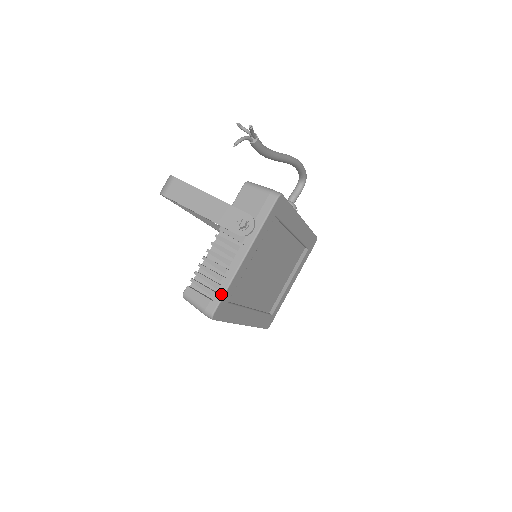
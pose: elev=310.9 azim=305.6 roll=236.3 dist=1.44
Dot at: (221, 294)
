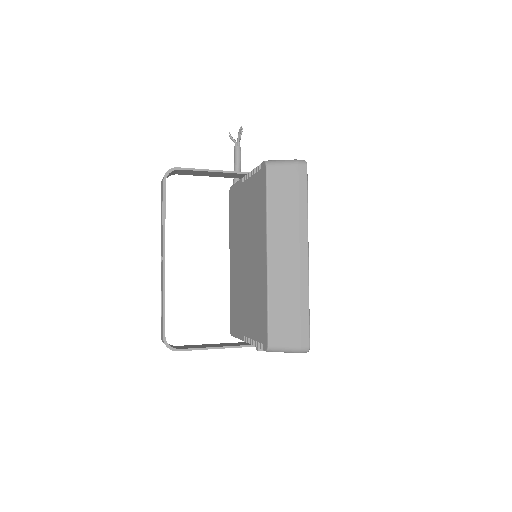
Dot at: occluded
